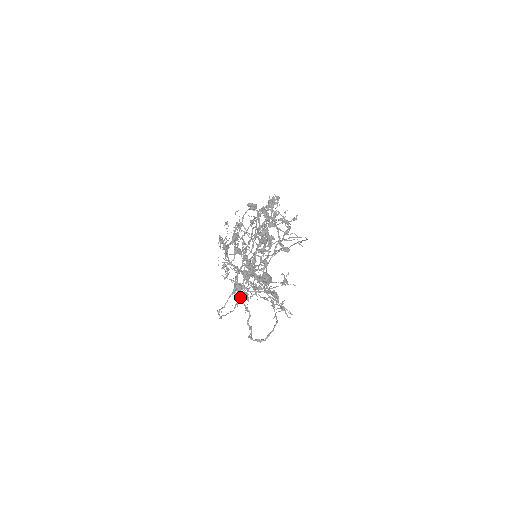
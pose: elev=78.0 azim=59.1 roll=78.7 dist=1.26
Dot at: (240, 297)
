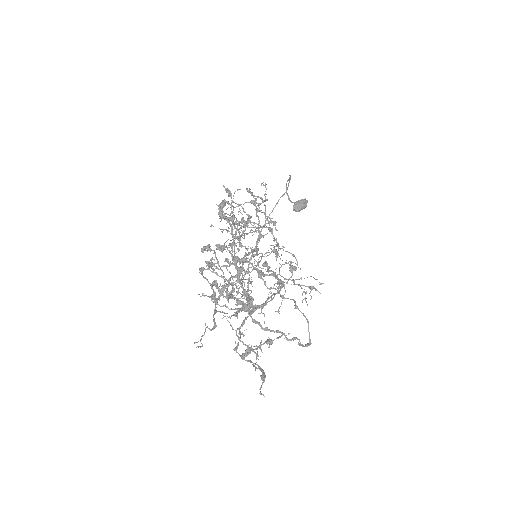
Dot at: occluded
